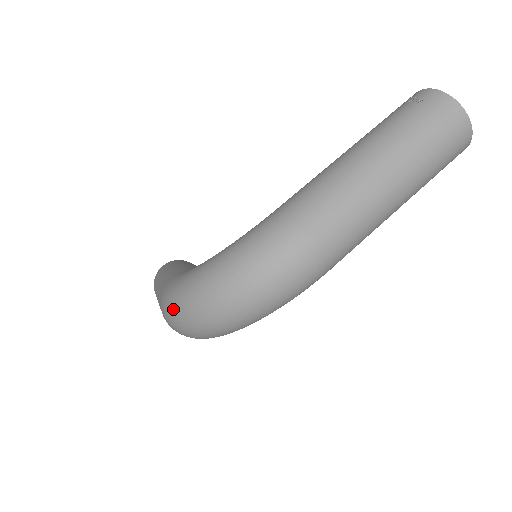
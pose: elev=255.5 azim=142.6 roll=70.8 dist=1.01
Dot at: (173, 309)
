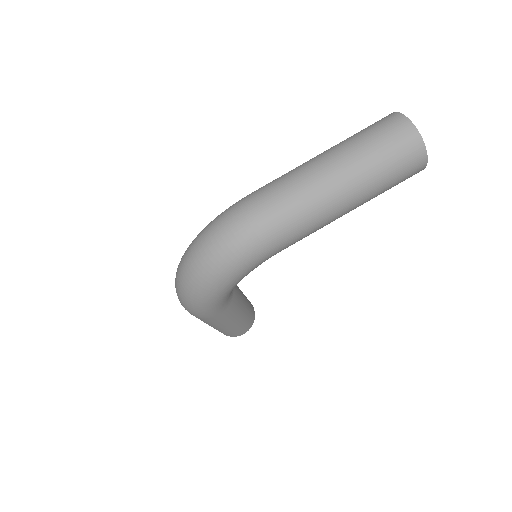
Dot at: occluded
